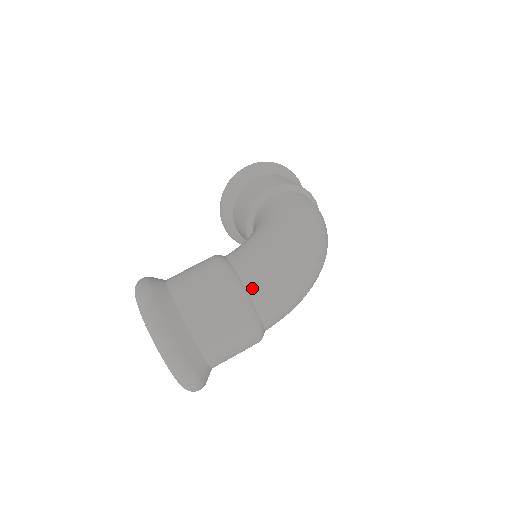
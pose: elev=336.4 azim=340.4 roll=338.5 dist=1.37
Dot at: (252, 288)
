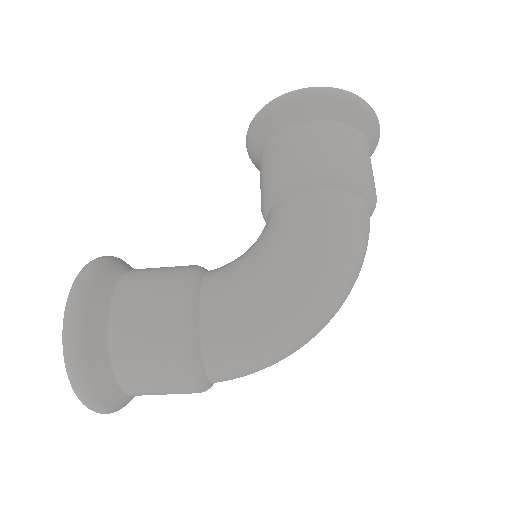
Dot at: (212, 364)
